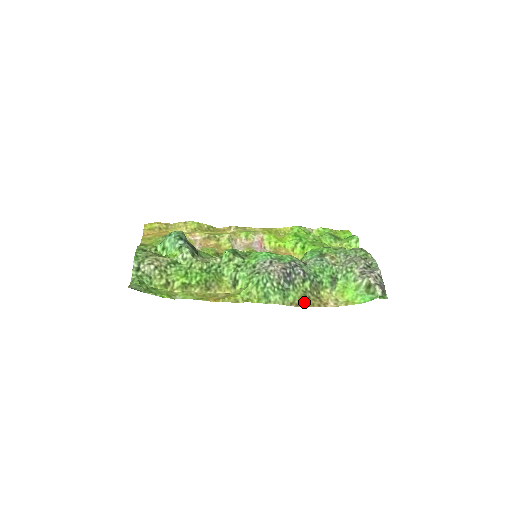
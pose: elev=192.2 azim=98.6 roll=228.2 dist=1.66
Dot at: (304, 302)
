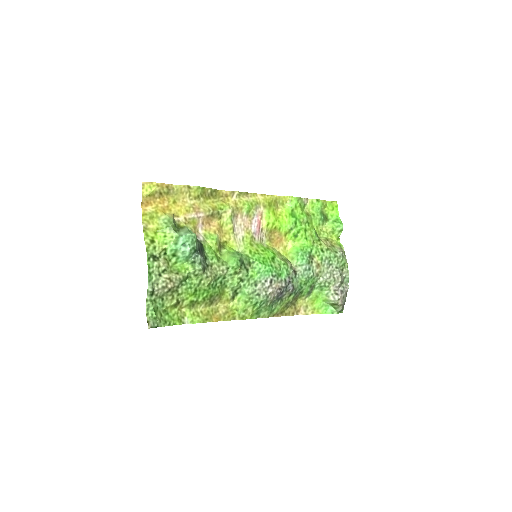
Dot at: (283, 311)
